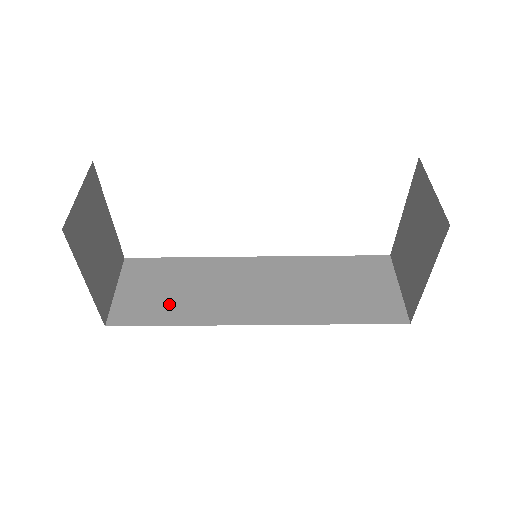
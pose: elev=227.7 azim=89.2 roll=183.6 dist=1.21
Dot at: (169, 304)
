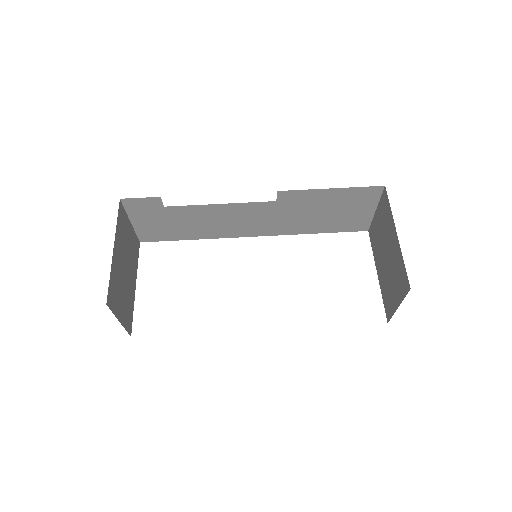
Dot at: occluded
